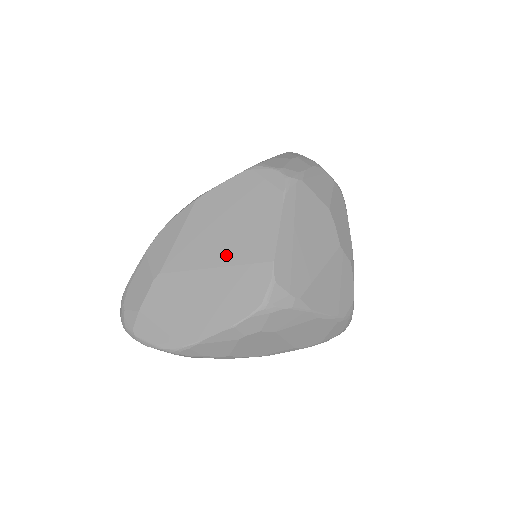
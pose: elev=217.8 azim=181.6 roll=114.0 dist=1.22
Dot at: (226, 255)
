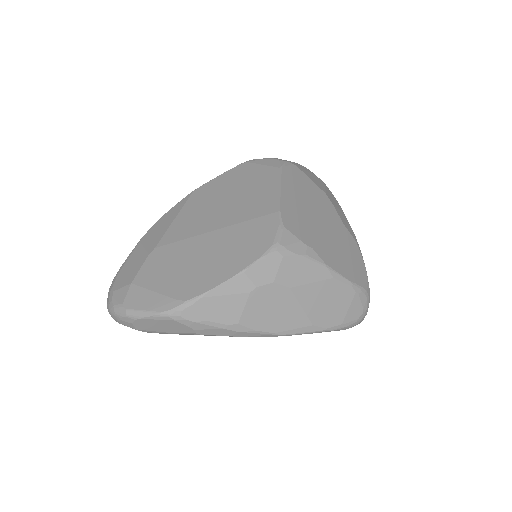
Dot at: (228, 218)
